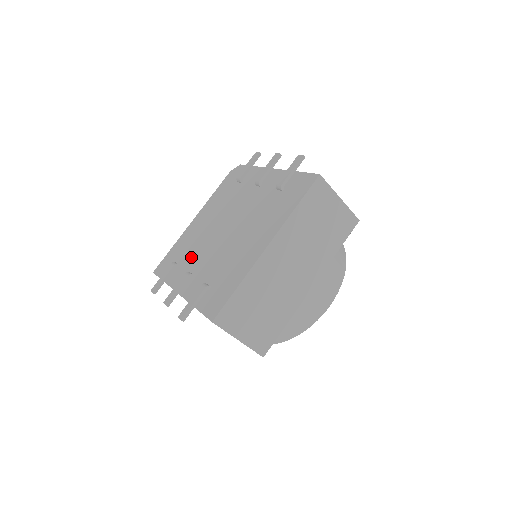
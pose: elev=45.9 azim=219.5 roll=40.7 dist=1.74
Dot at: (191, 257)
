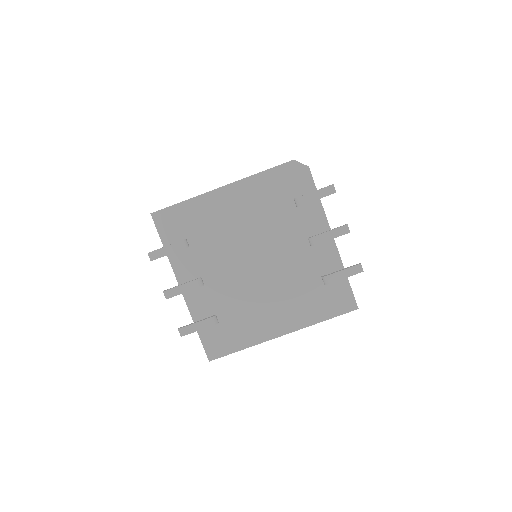
Dot at: (207, 253)
